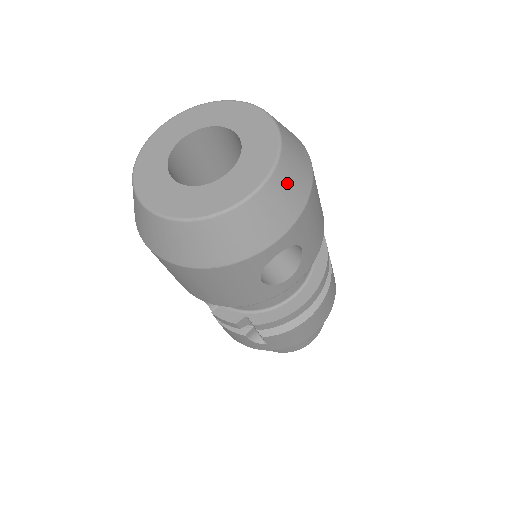
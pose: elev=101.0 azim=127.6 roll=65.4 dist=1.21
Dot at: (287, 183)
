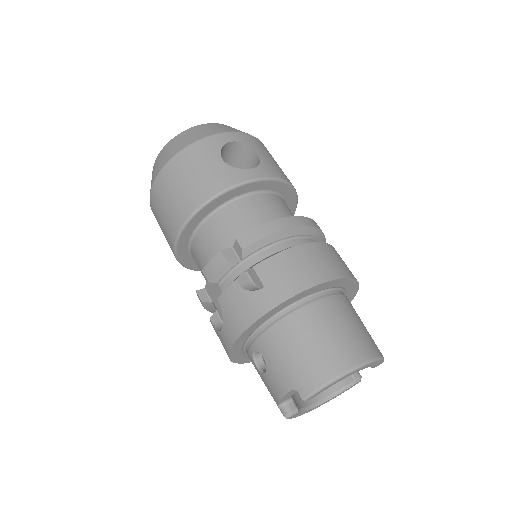
Dot at: occluded
